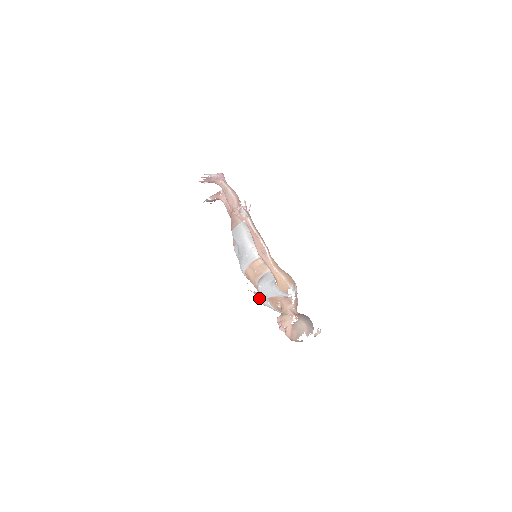
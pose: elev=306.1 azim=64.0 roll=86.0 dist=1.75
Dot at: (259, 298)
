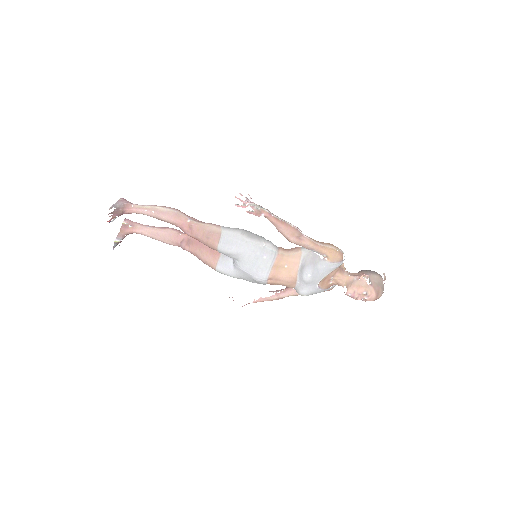
Dot at: (304, 291)
